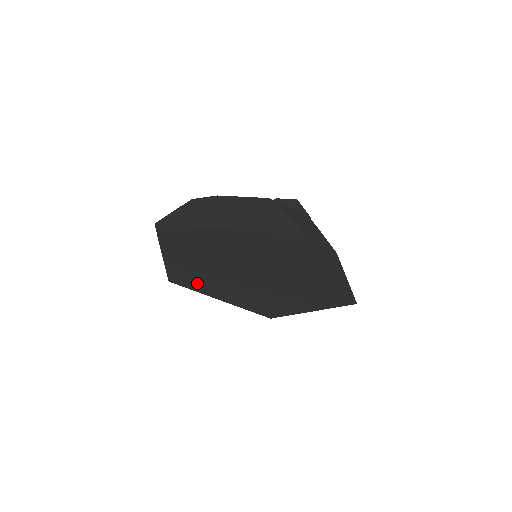
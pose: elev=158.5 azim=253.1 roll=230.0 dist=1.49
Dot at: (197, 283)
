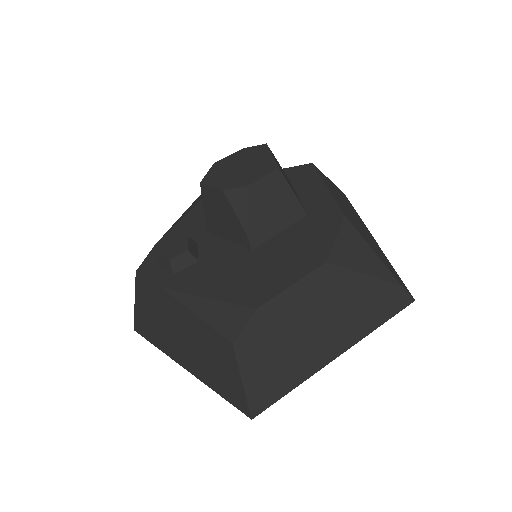
Dot at: occluded
